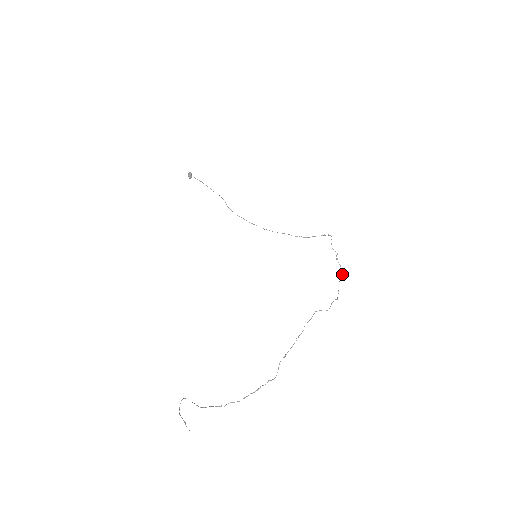
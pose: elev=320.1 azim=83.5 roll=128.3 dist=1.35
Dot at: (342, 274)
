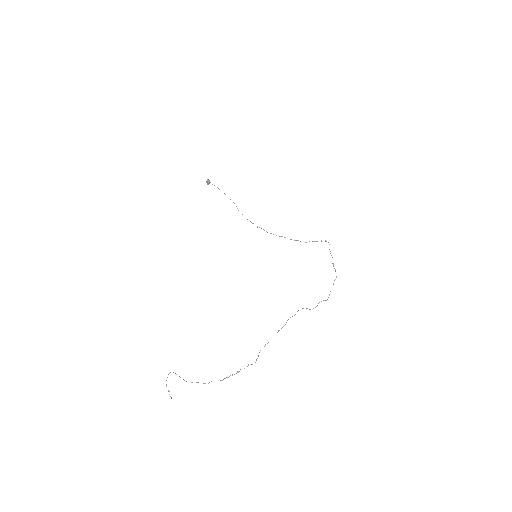
Dot at: occluded
